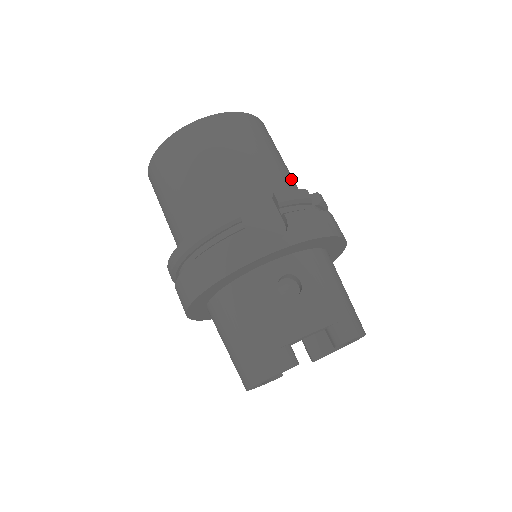
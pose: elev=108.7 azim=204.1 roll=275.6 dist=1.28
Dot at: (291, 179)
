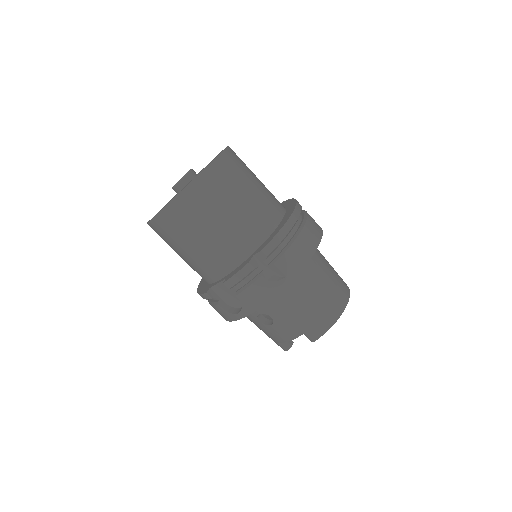
Dot at: (243, 229)
